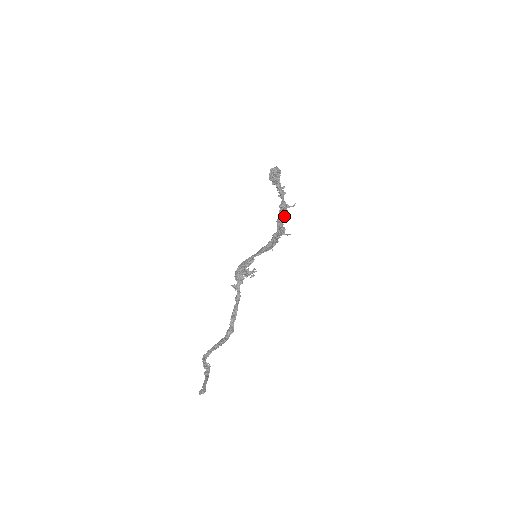
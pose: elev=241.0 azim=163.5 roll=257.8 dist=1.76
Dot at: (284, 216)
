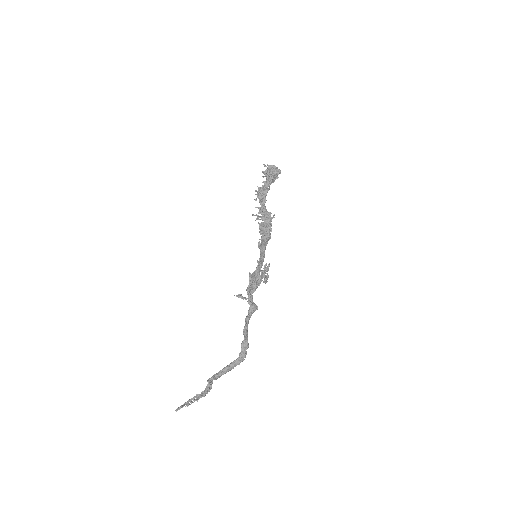
Dot at: (262, 201)
